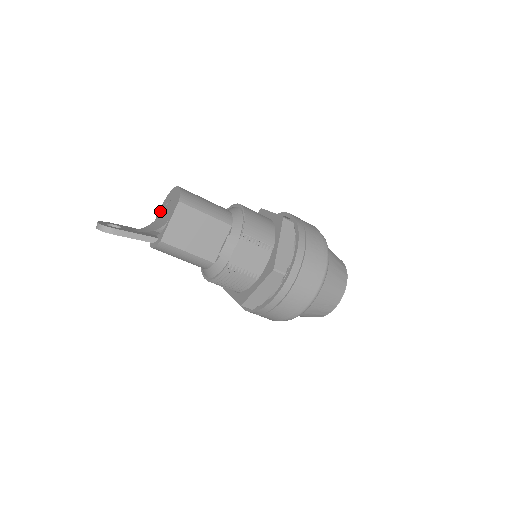
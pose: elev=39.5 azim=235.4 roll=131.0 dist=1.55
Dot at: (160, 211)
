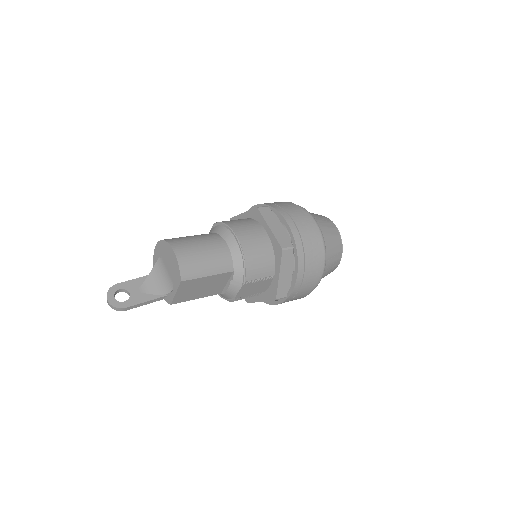
Dot at: (157, 252)
